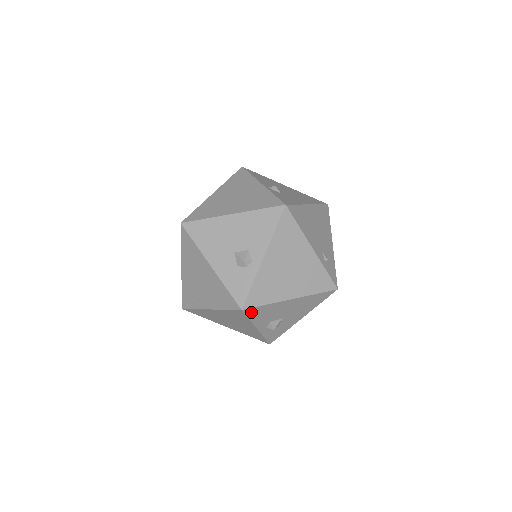
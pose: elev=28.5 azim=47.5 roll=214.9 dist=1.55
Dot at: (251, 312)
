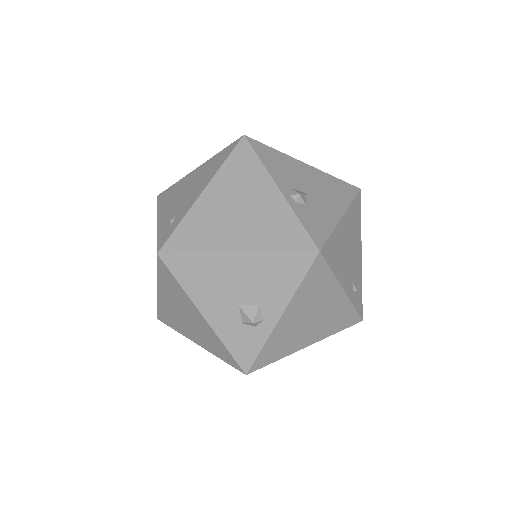
Dot at: occluded
